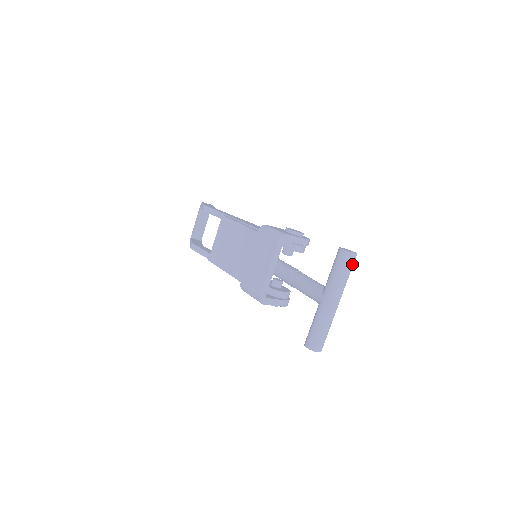
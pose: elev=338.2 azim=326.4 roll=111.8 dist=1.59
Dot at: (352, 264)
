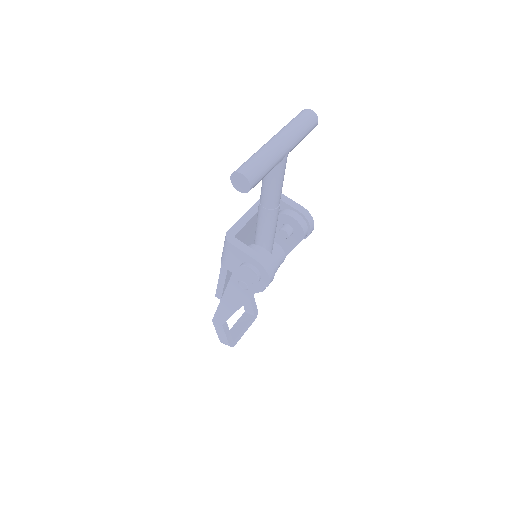
Dot at: (308, 118)
